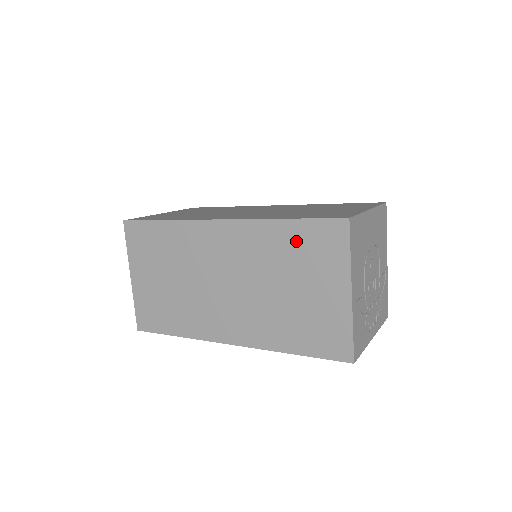
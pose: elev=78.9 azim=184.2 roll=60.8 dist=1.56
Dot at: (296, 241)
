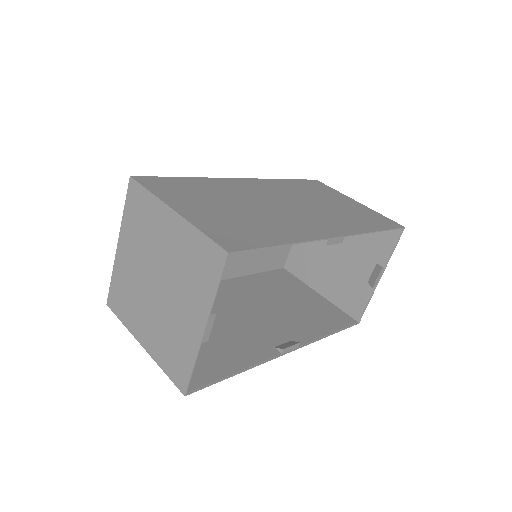
Dot at: (304, 186)
